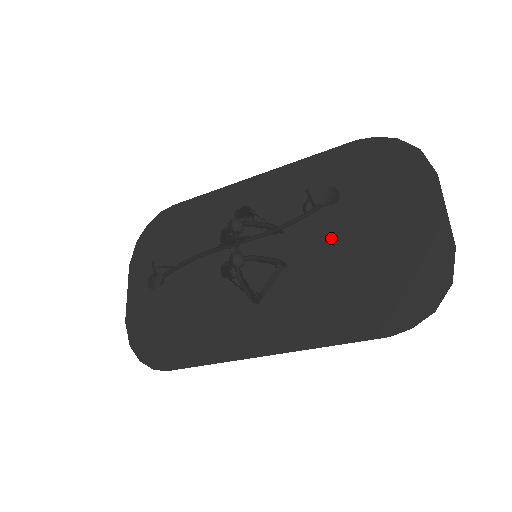
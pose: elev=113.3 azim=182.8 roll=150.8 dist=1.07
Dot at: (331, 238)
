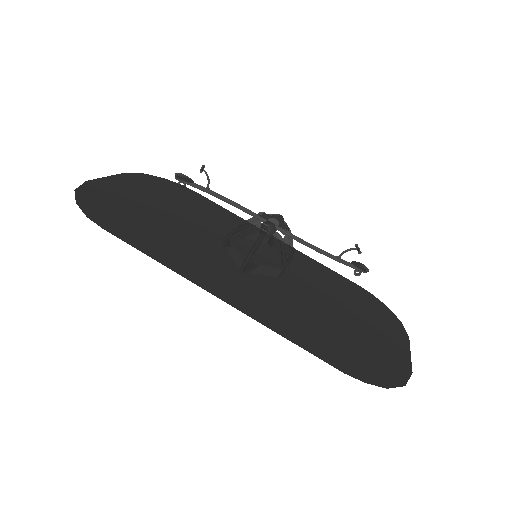
Dot at: (320, 300)
